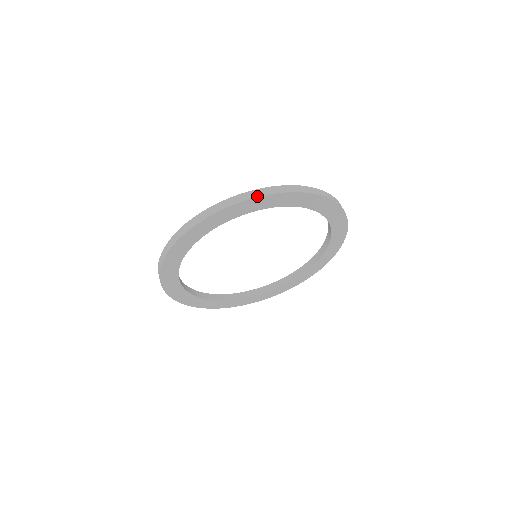
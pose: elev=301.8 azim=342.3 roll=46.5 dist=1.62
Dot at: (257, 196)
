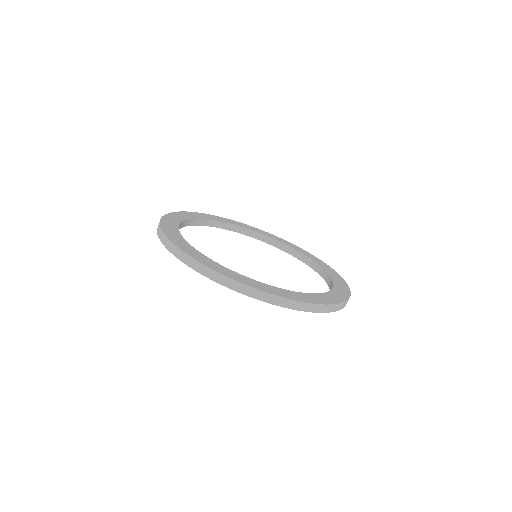
Dot at: (180, 259)
